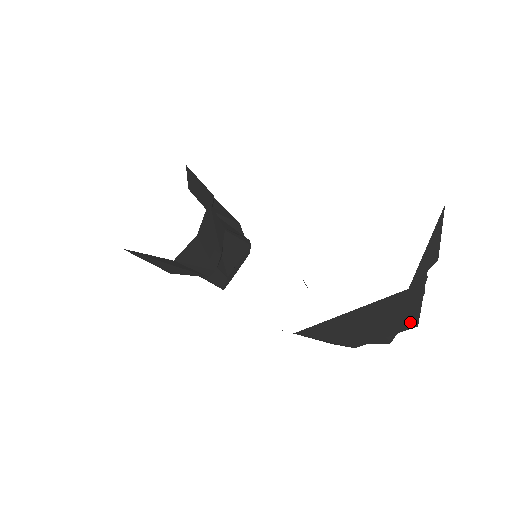
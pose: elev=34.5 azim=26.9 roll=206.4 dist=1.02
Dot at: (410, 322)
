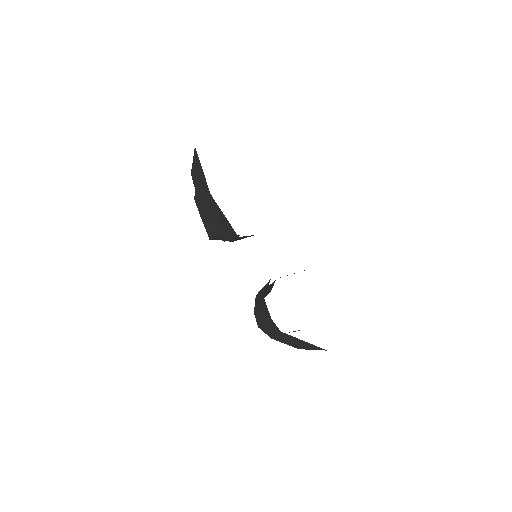
Dot at: (301, 348)
